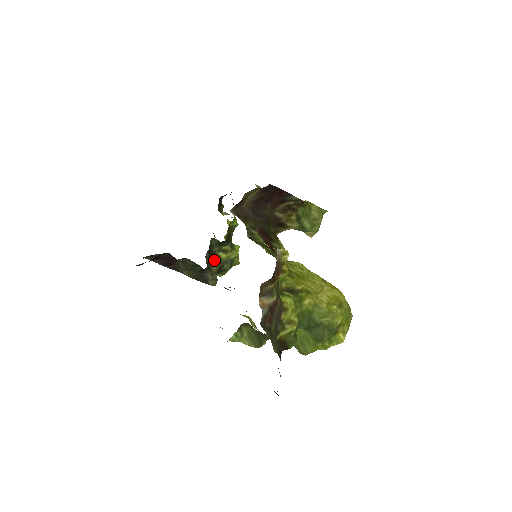
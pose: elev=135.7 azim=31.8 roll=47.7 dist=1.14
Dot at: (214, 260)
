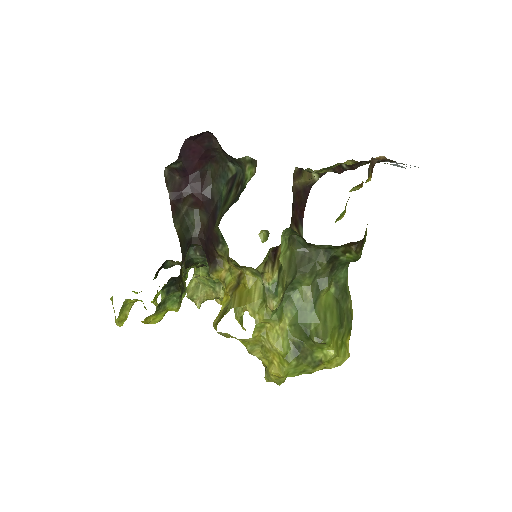
Dot at: (182, 263)
